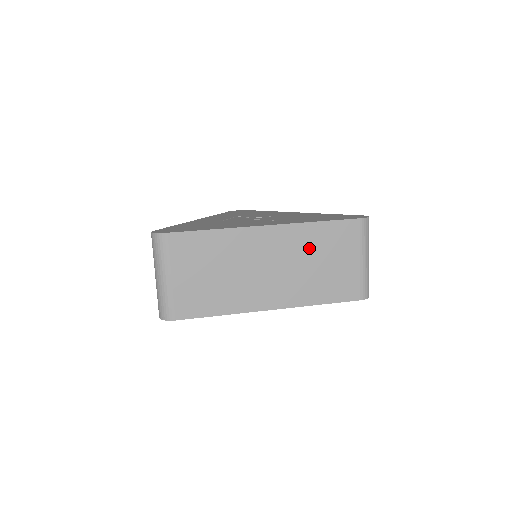
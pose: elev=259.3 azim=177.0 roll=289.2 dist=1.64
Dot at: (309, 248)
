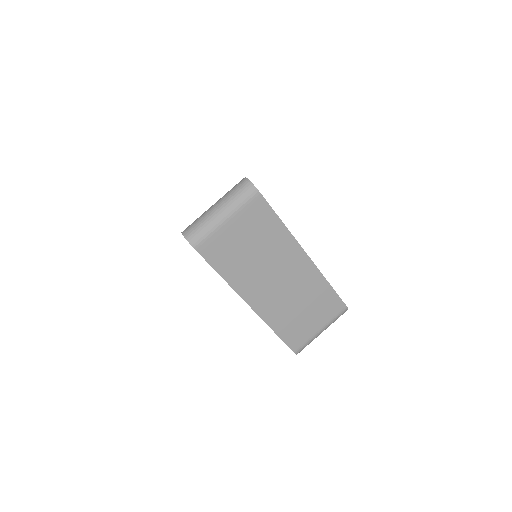
Dot at: (309, 293)
